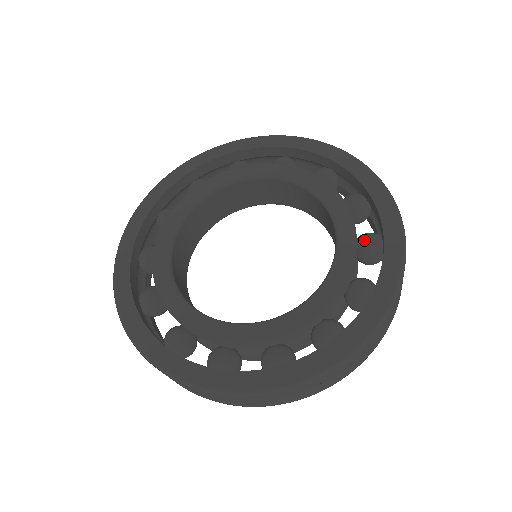
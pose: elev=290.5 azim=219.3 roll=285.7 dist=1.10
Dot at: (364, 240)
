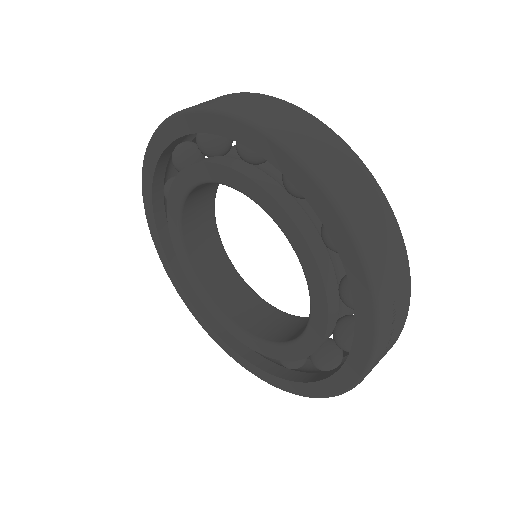
Dot at: (324, 241)
